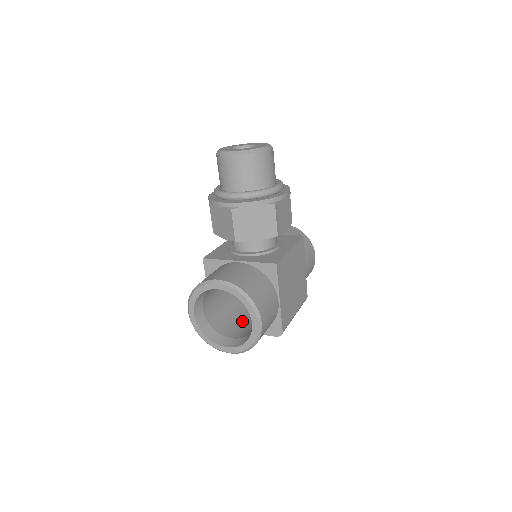
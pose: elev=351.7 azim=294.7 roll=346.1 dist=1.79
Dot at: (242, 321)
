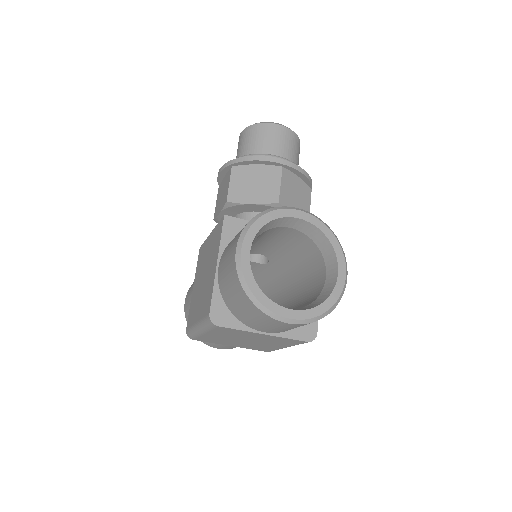
Dot at: occluded
